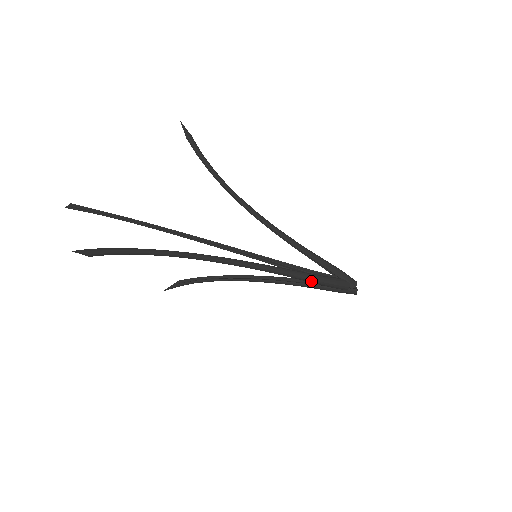
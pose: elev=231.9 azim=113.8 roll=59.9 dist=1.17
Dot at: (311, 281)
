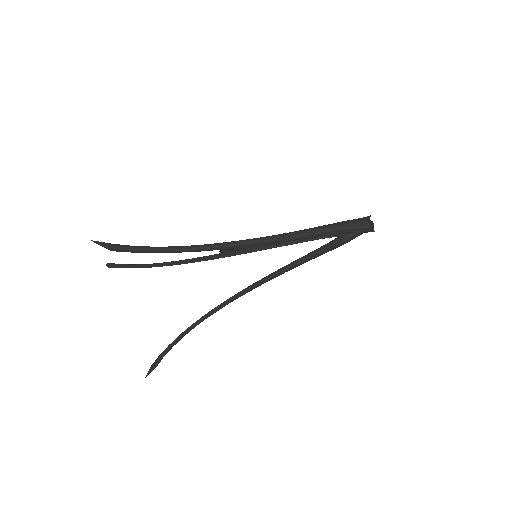
Dot at: (318, 256)
